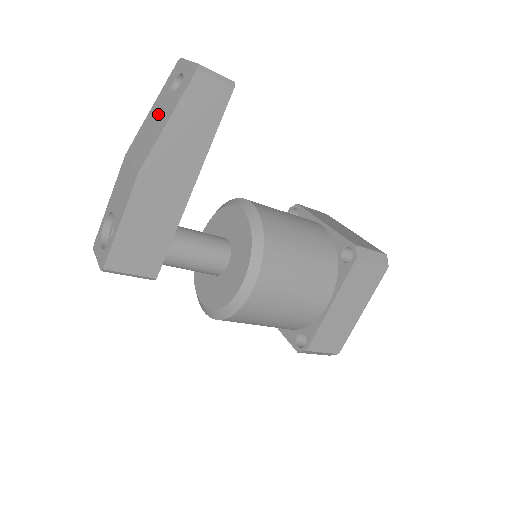
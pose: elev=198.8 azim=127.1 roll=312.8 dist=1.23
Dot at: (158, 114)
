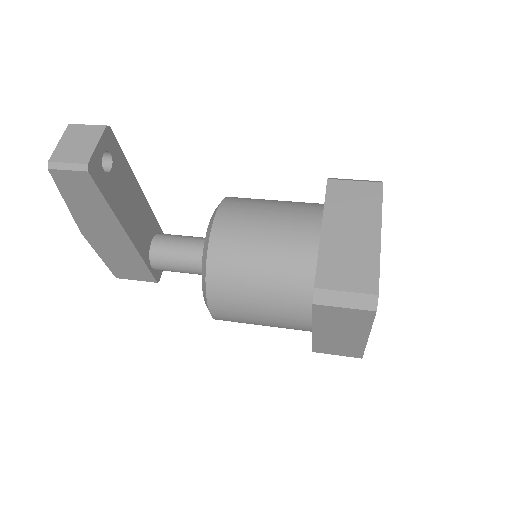
Dot at: occluded
